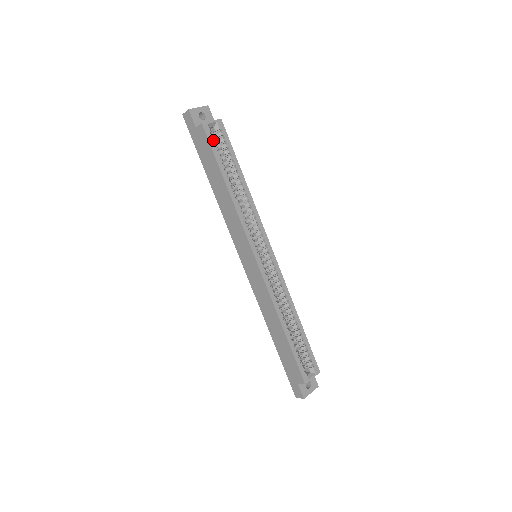
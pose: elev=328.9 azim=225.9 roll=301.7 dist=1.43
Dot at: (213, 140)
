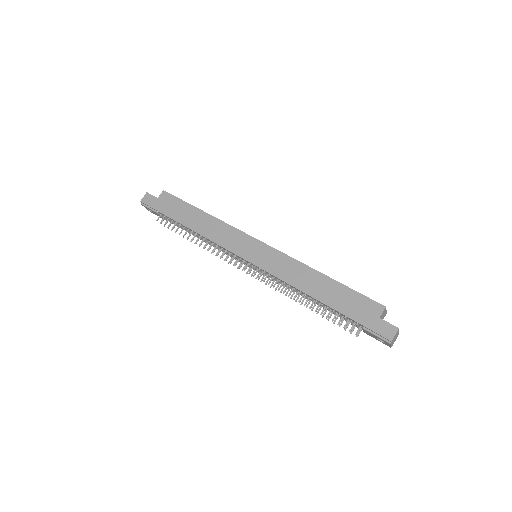
Dot at: occluded
